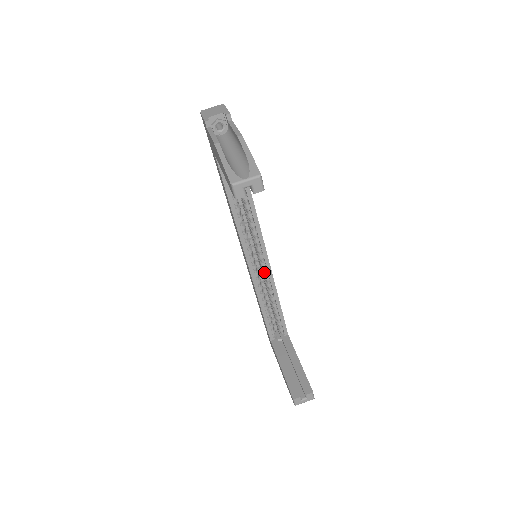
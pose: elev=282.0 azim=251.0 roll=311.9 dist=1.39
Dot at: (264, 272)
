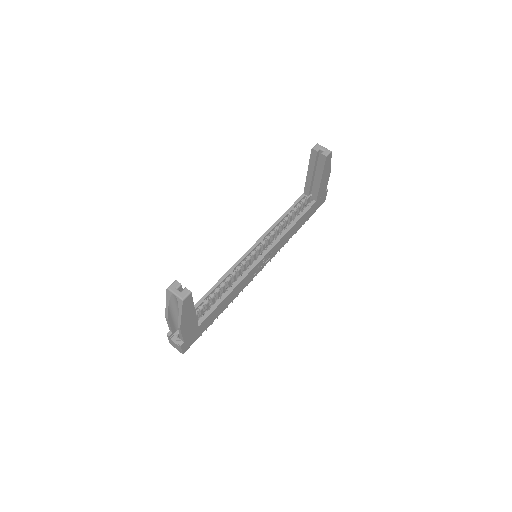
Dot at: (248, 267)
